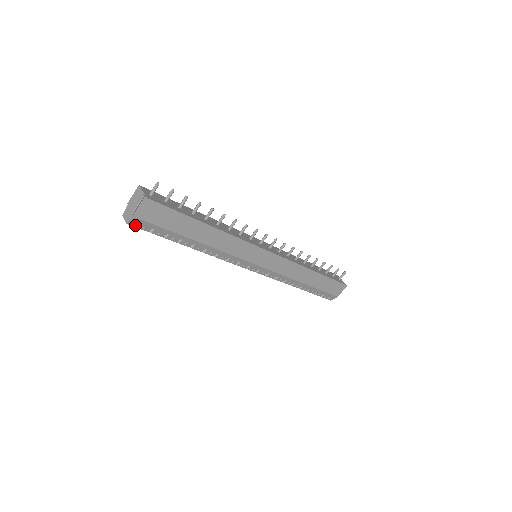
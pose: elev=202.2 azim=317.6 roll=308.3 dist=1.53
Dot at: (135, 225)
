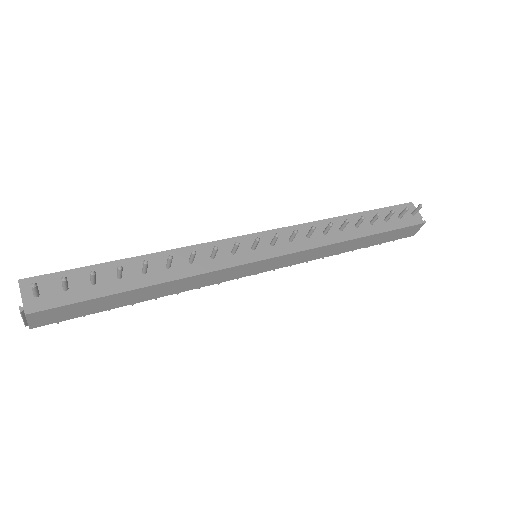
Dot at: occluded
